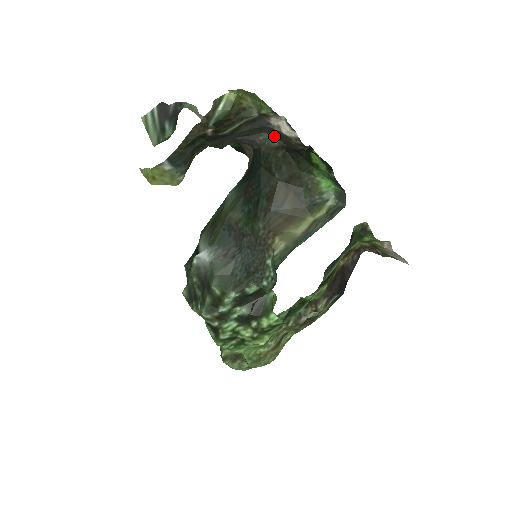
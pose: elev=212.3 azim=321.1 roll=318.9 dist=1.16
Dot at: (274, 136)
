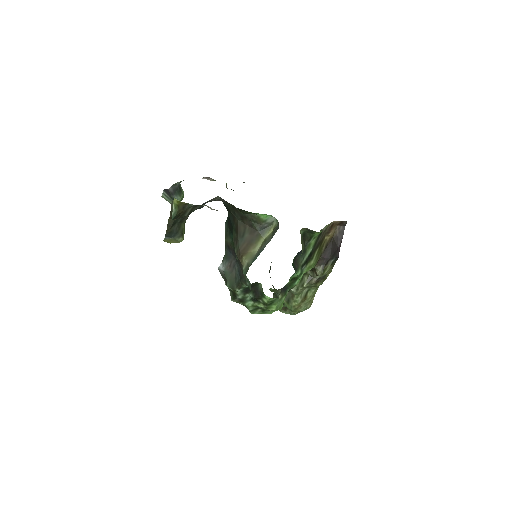
Dot at: occluded
